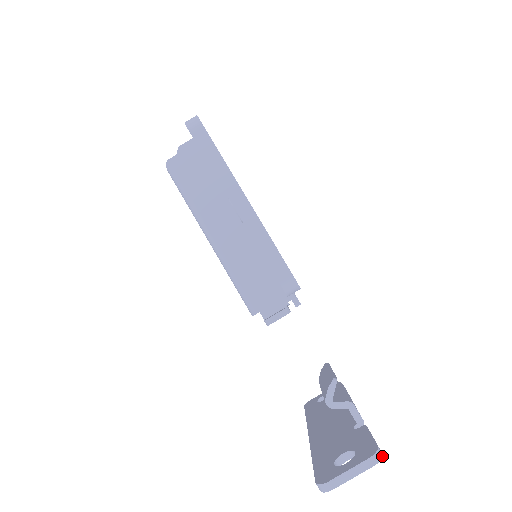
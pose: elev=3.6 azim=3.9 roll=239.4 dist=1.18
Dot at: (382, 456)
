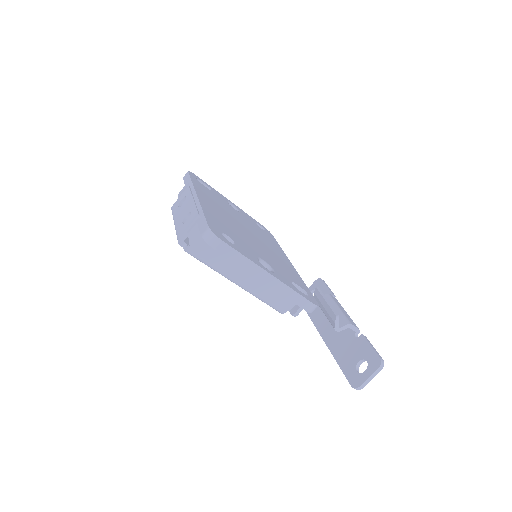
Dot at: occluded
